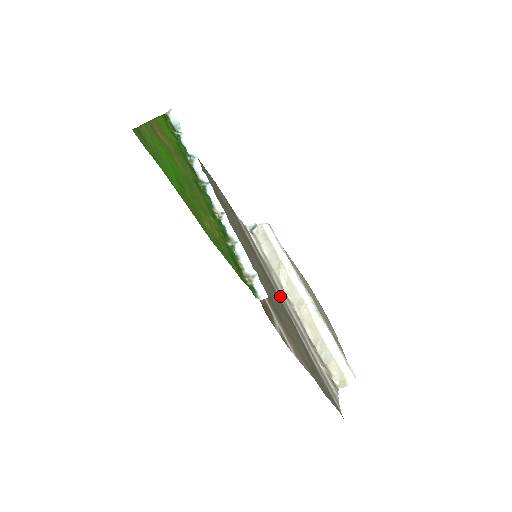
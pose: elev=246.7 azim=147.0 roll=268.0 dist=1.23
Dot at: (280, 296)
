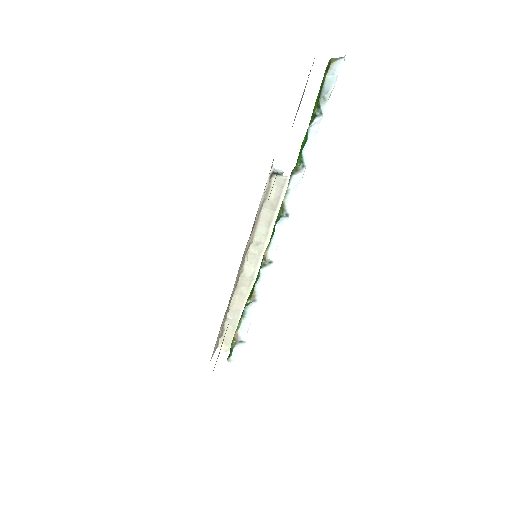
Dot at: occluded
